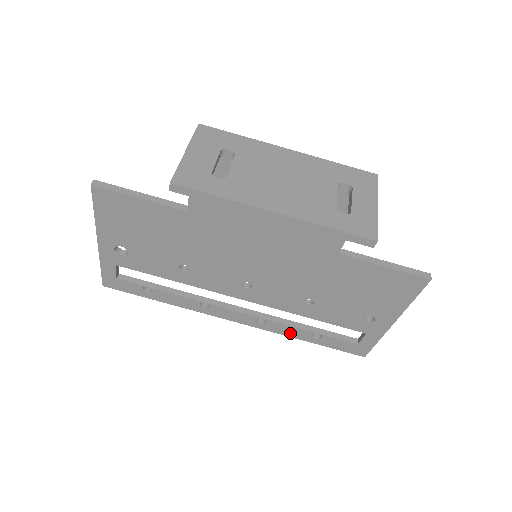
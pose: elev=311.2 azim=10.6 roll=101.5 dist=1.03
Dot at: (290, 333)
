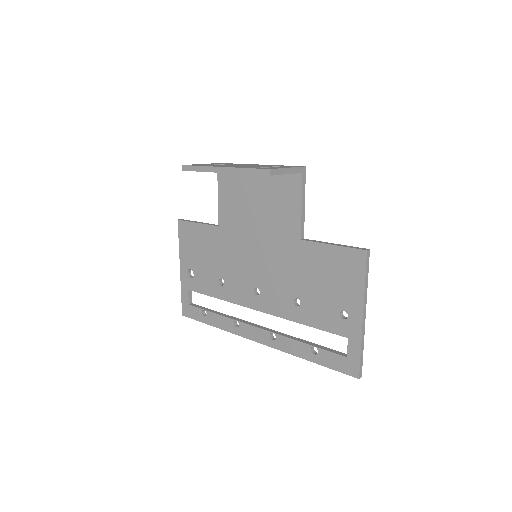
Dot at: (295, 350)
